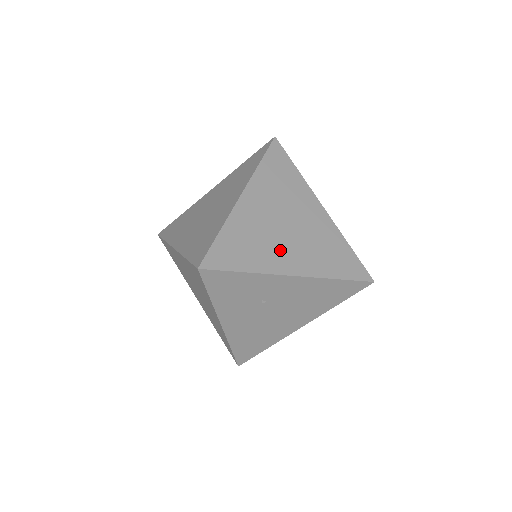
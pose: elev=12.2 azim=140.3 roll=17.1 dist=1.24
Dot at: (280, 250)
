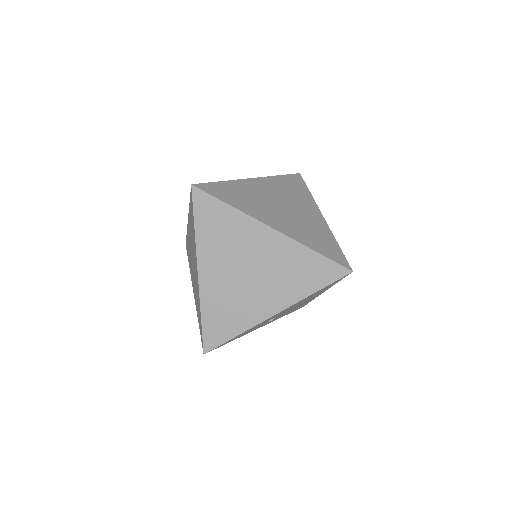
Dot at: (253, 300)
